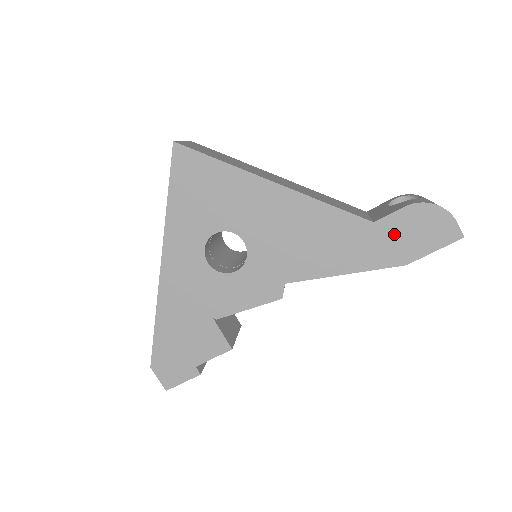
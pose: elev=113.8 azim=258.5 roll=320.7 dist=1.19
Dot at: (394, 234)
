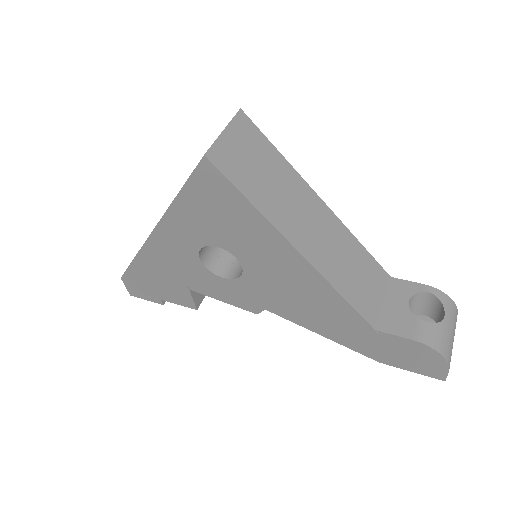
Dot at: (387, 345)
